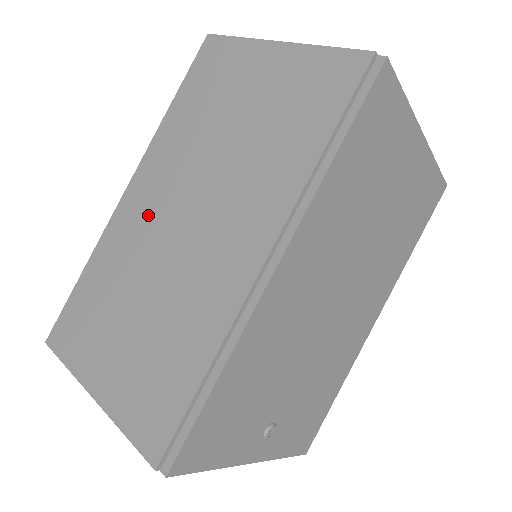
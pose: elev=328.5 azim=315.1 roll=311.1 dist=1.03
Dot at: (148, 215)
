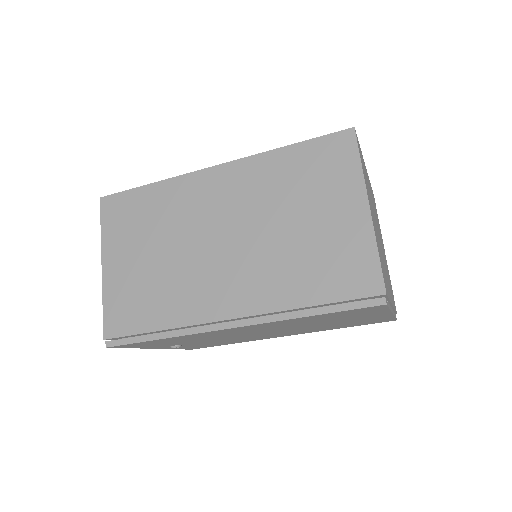
Dot at: (209, 205)
